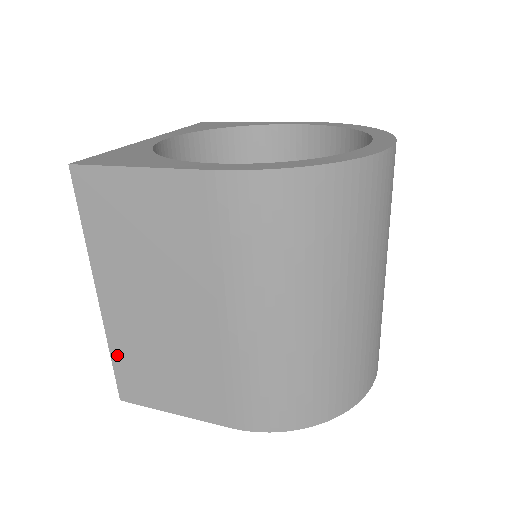
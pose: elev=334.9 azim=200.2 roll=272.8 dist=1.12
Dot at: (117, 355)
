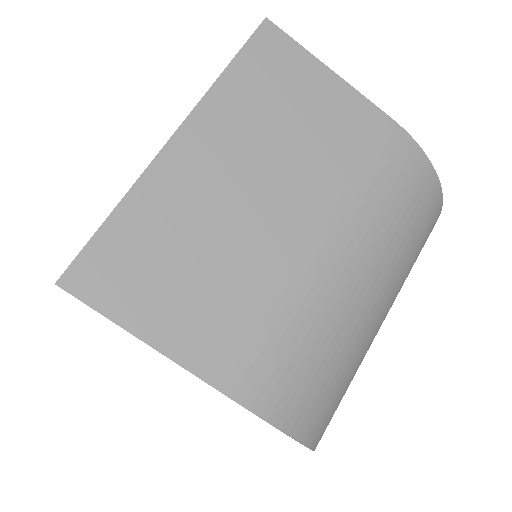
Dot at: (125, 216)
